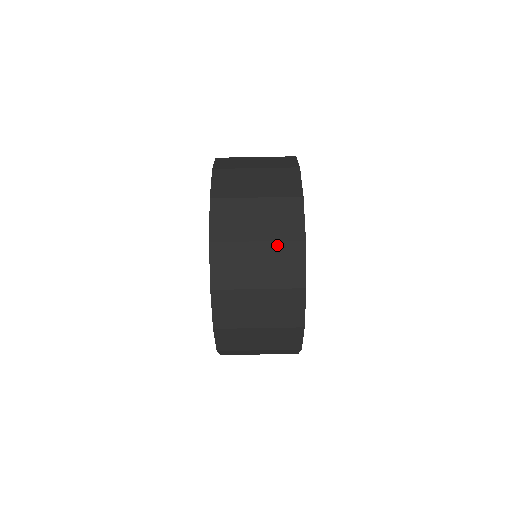
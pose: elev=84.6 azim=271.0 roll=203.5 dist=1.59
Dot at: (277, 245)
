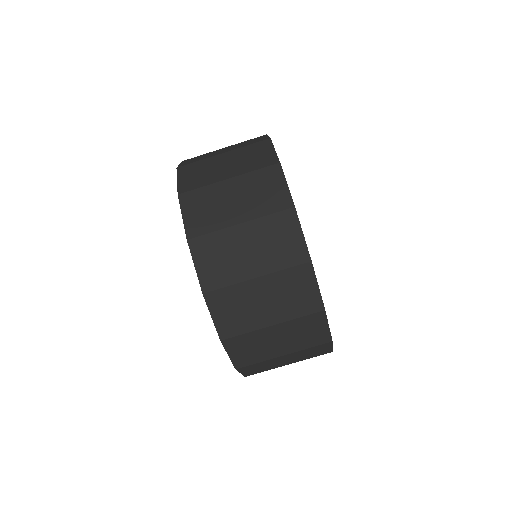
Dot at: (264, 221)
